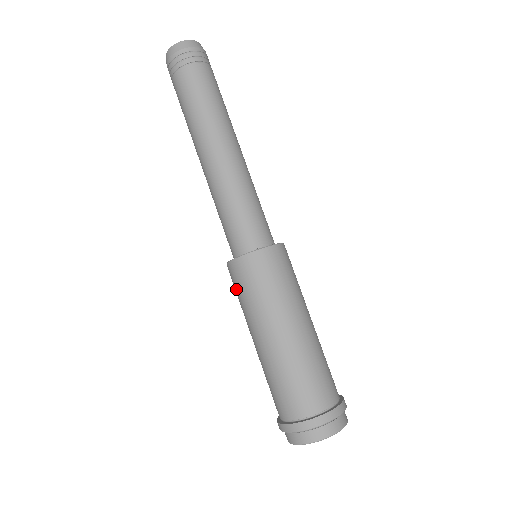
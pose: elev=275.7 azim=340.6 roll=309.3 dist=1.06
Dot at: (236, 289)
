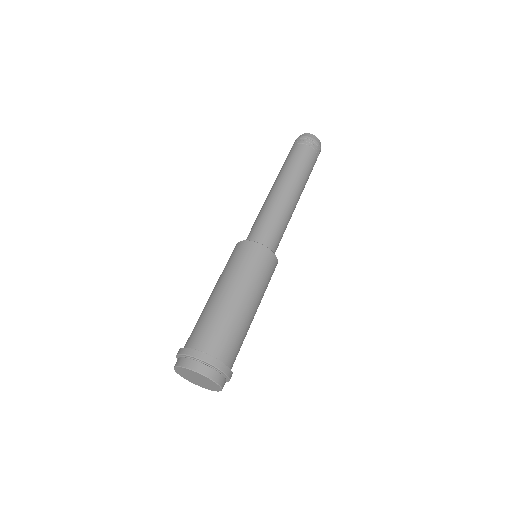
Dot at: occluded
